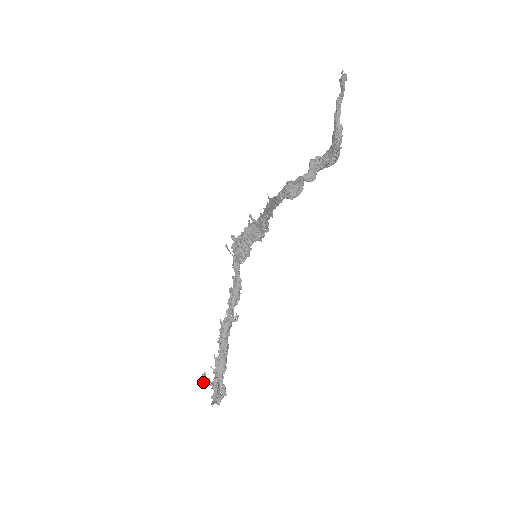
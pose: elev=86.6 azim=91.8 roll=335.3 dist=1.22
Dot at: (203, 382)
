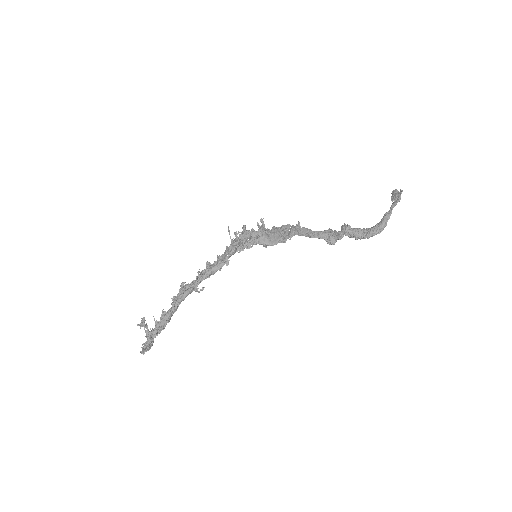
Dot at: (141, 326)
